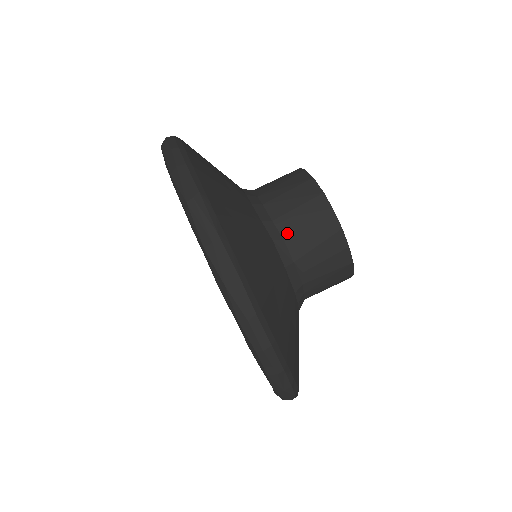
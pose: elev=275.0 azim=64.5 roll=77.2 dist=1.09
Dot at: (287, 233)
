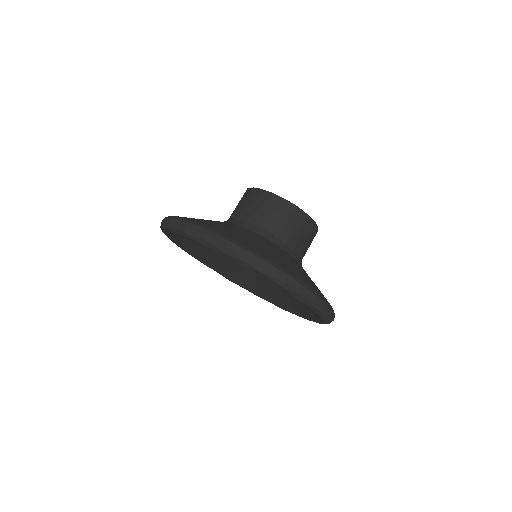
Dot at: (246, 218)
